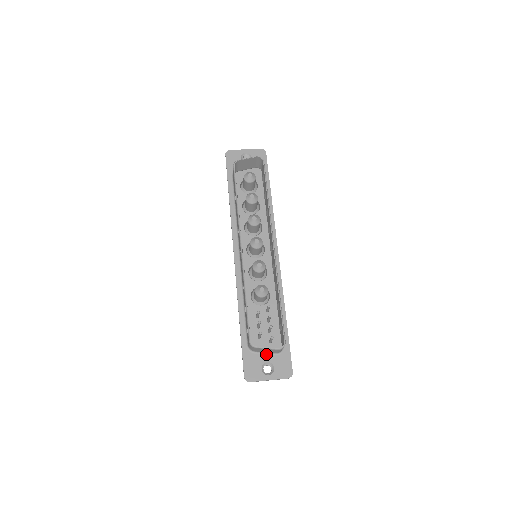
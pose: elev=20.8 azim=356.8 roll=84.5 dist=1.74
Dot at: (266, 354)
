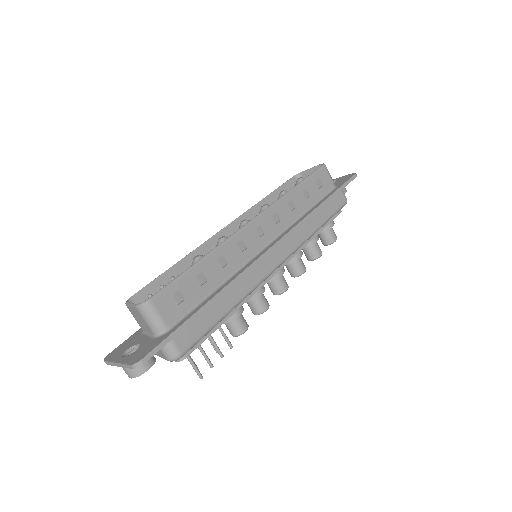
Dot at: (148, 336)
